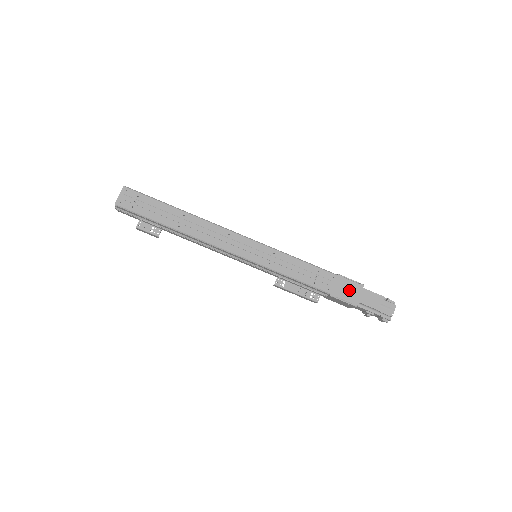
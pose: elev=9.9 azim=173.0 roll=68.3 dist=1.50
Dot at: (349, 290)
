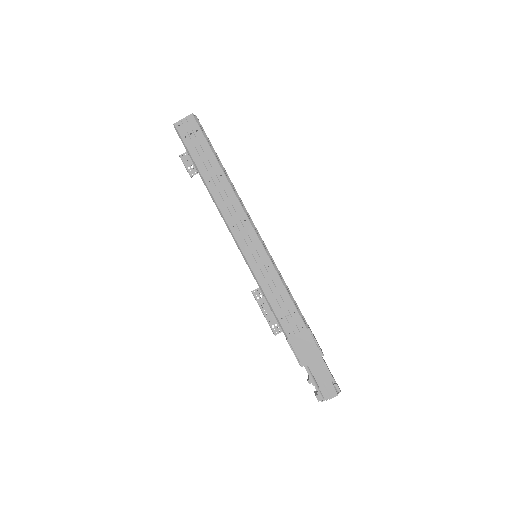
Dot at: (307, 349)
